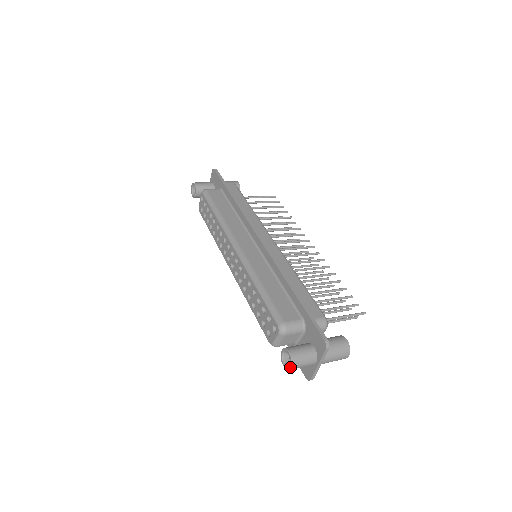
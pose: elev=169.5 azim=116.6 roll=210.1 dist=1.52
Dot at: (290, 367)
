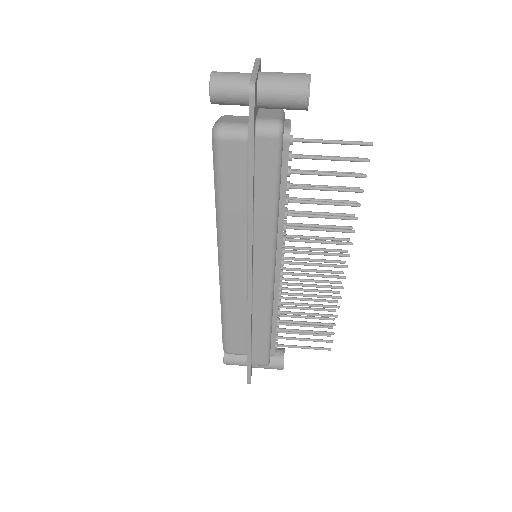
Dot at: occluded
